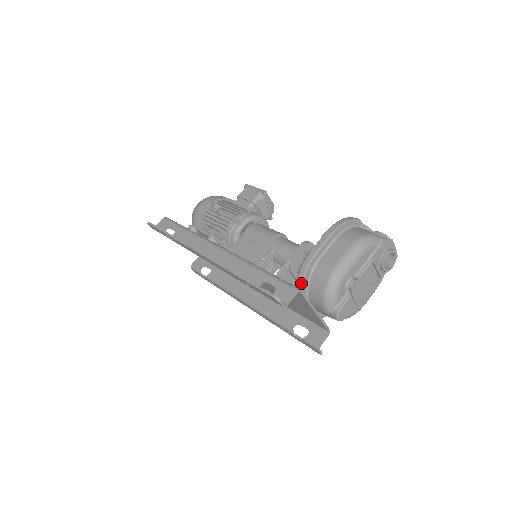
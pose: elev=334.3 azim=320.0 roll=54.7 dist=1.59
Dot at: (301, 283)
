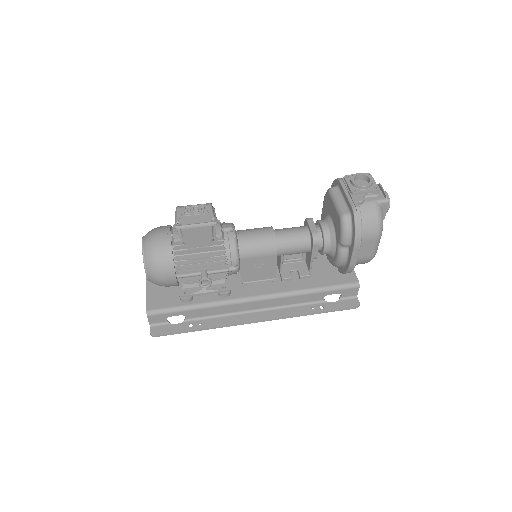
Dot at: occluded
